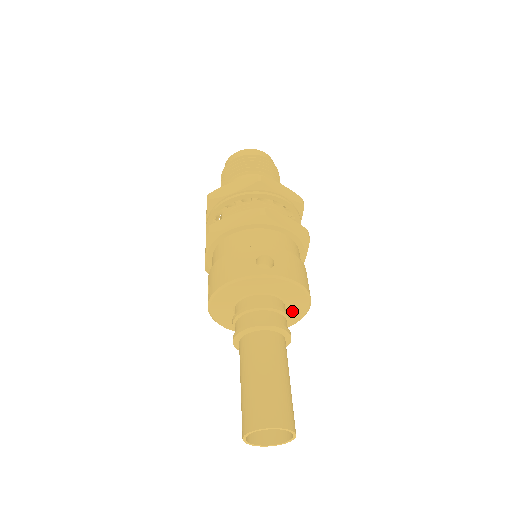
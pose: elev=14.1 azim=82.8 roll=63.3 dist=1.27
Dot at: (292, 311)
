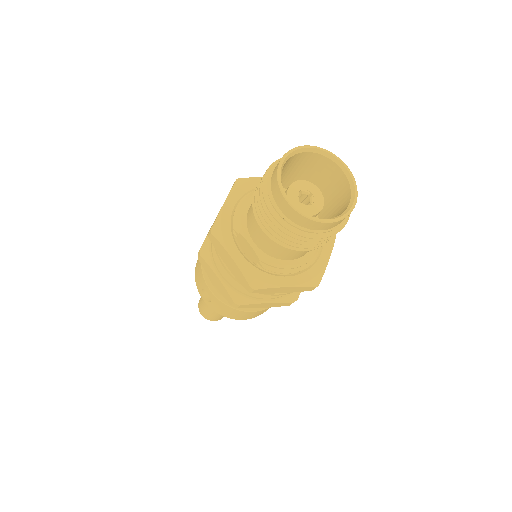
Dot at: occluded
